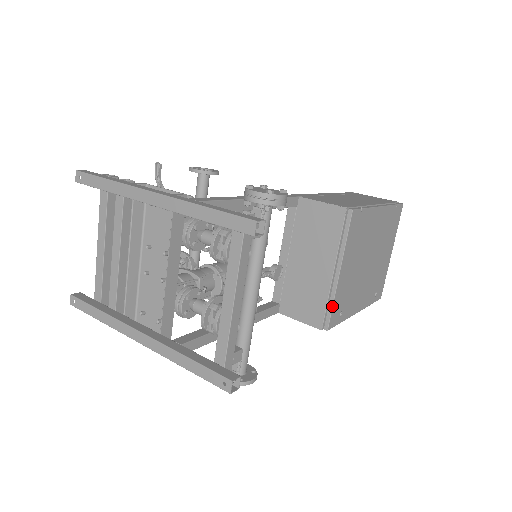
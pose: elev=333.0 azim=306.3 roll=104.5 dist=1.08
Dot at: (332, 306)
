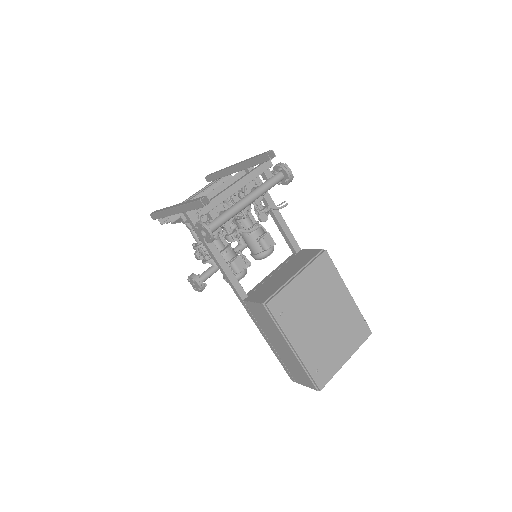
Dot at: (280, 291)
